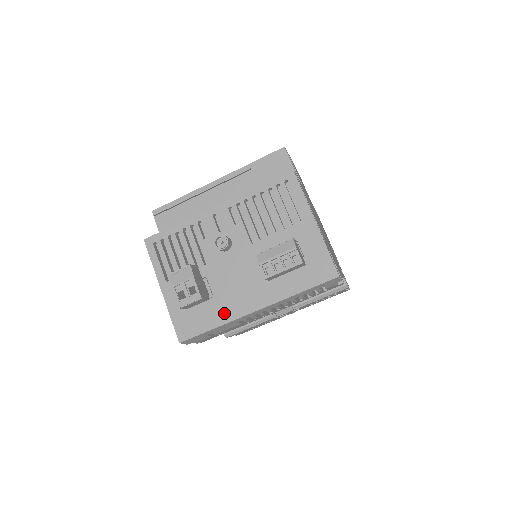
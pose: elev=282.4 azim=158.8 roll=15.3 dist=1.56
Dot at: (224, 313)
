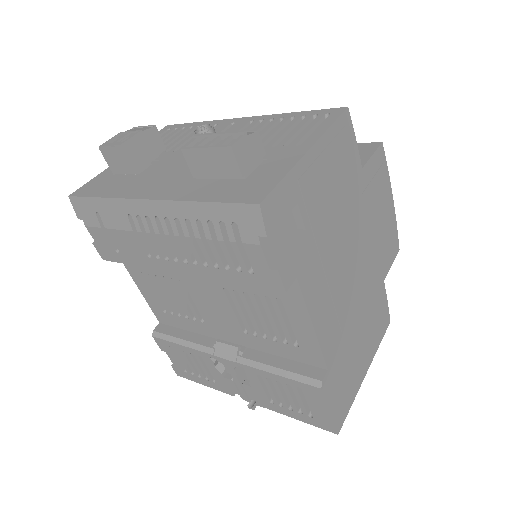
Dot at: (126, 189)
